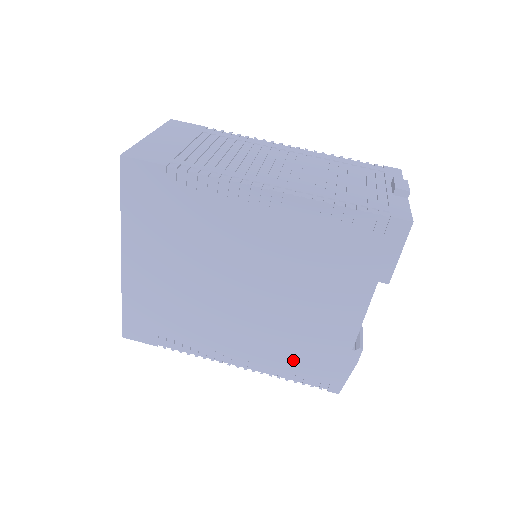
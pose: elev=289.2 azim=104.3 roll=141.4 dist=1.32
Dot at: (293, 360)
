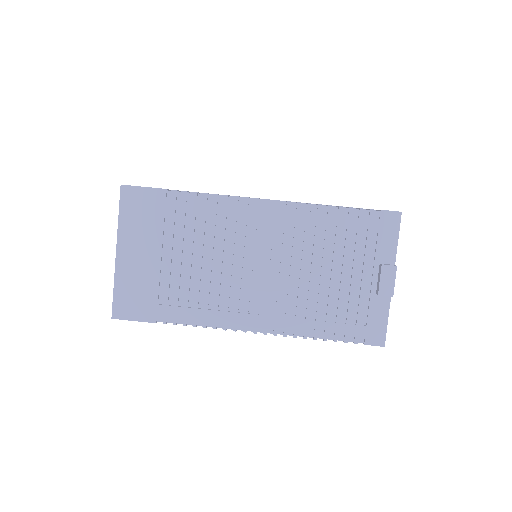
Dot at: occluded
